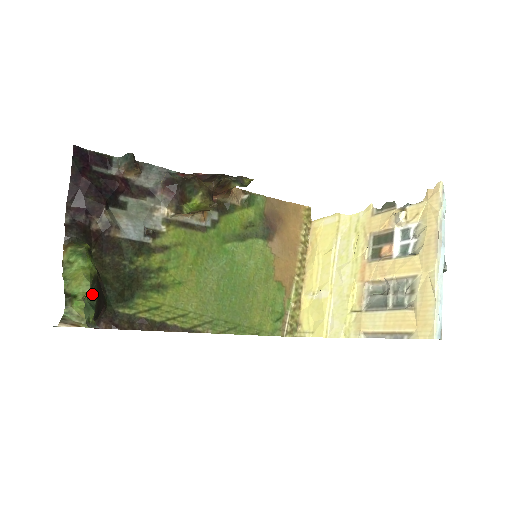
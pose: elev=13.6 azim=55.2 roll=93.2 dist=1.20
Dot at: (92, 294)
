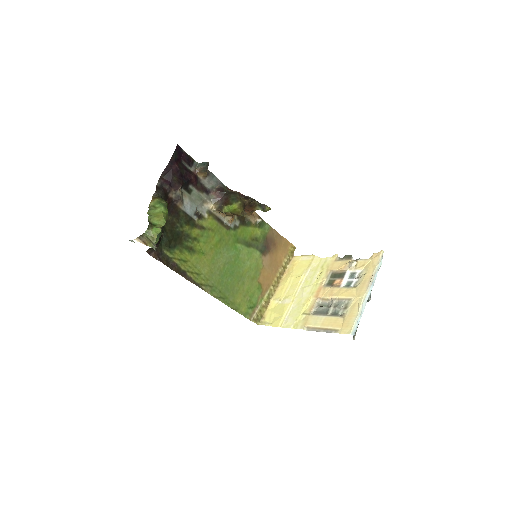
Dot at: (161, 230)
